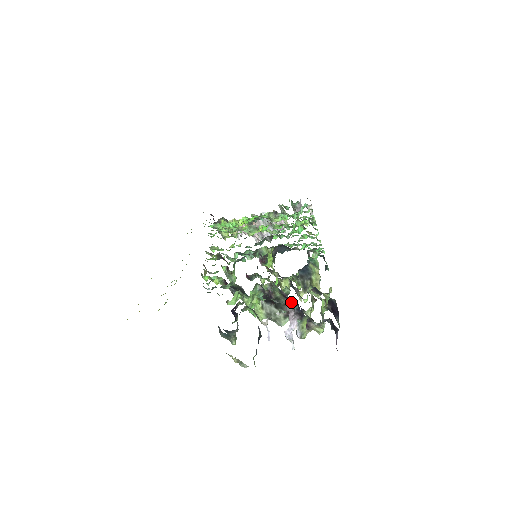
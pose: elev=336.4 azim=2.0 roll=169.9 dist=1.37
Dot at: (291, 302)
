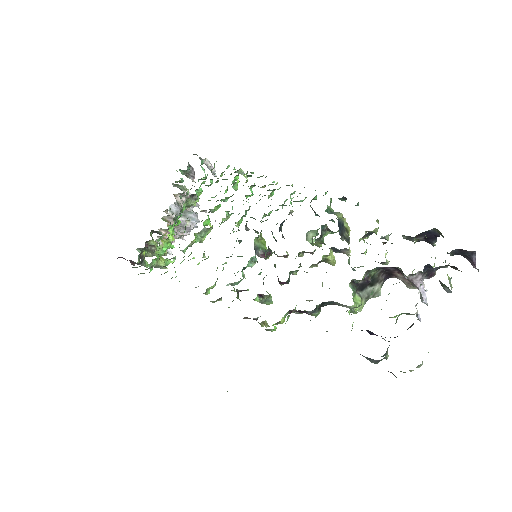
Dot at: (390, 268)
